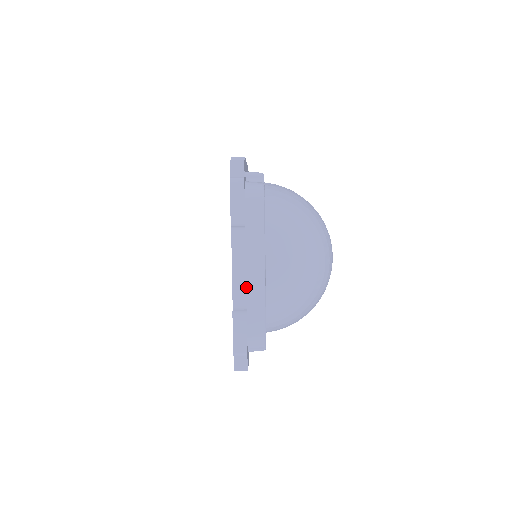
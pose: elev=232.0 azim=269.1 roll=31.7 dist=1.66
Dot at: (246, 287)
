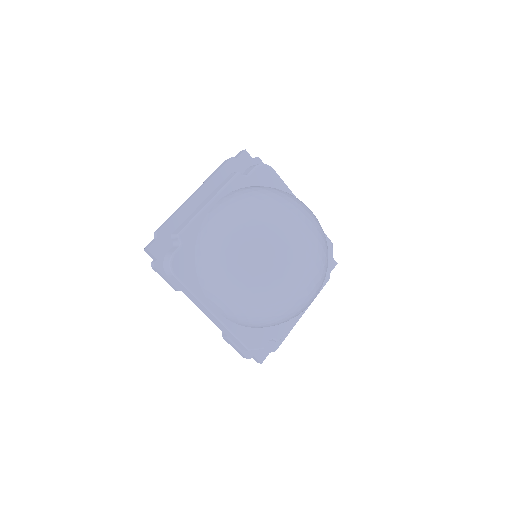
Dot at: (215, 323)
